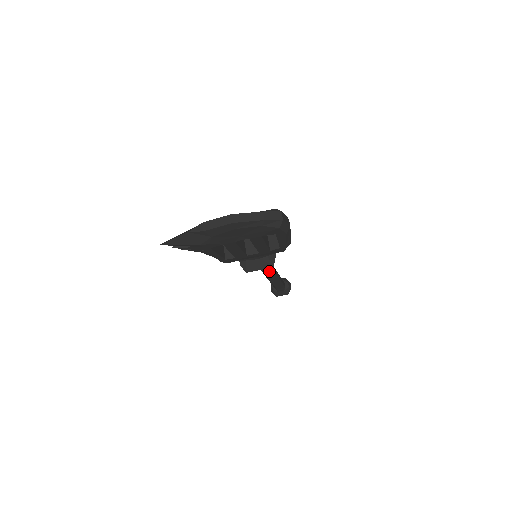
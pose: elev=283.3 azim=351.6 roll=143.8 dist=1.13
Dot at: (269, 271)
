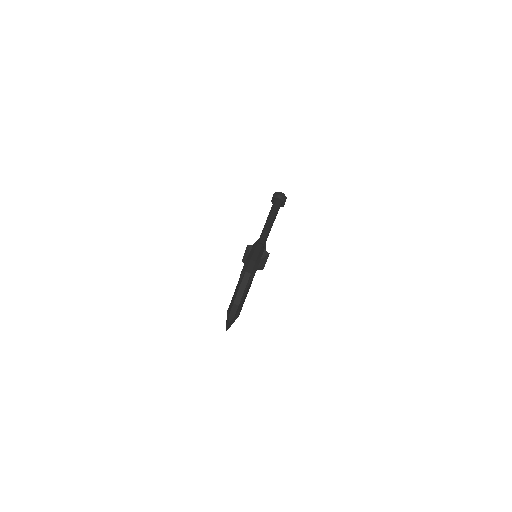
Dot at: occluded
